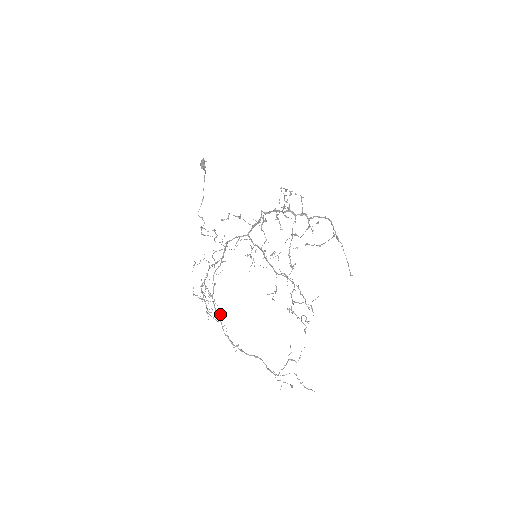
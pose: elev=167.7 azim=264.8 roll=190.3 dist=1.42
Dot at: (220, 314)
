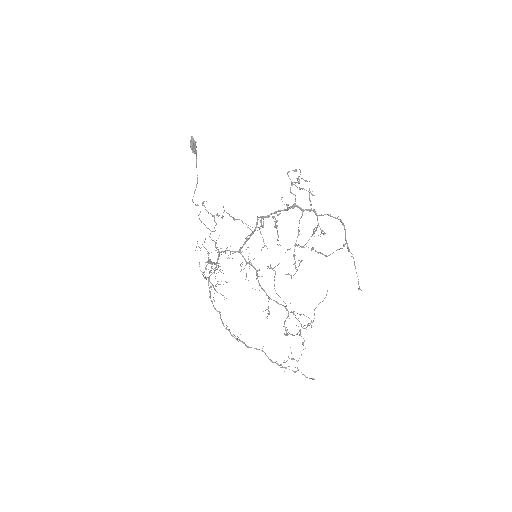
Dot at: (219, 312)
